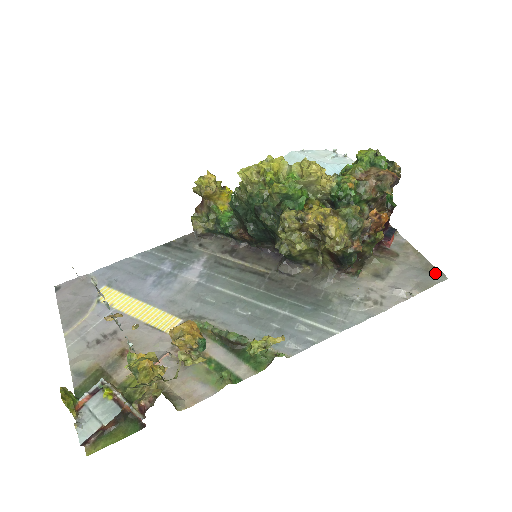
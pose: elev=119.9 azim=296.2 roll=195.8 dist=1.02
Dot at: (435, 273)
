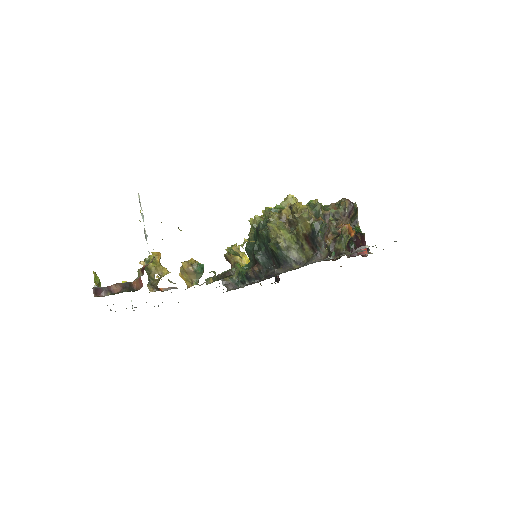
Dot at: occluded
